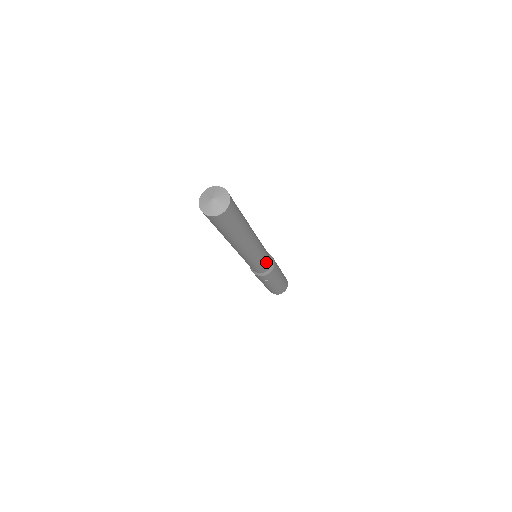
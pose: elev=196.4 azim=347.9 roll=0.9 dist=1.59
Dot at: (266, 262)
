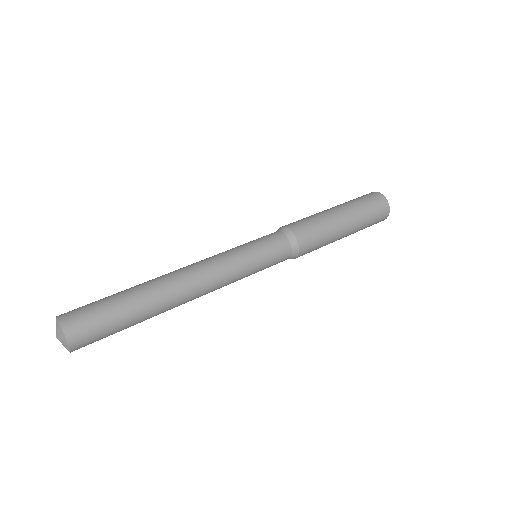
Dot at: occluded
